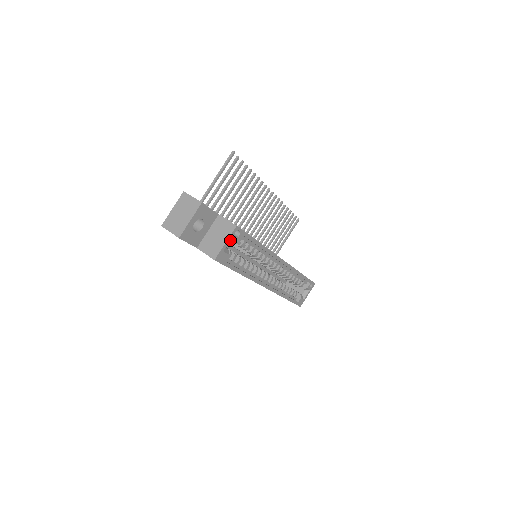
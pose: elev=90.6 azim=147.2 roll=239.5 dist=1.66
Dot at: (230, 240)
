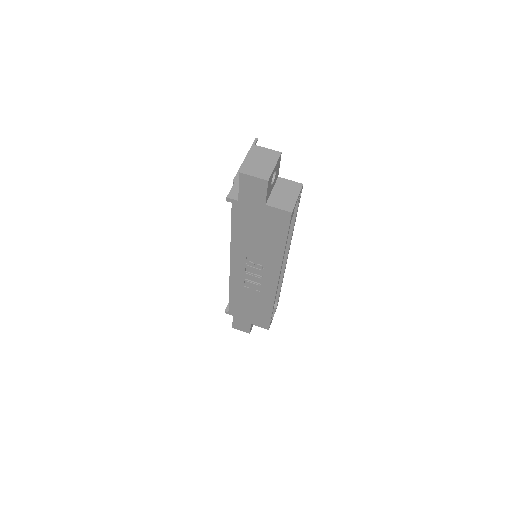
Dot at: occluded
